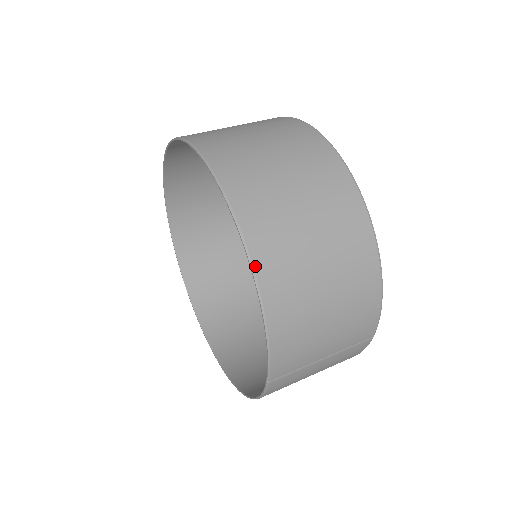
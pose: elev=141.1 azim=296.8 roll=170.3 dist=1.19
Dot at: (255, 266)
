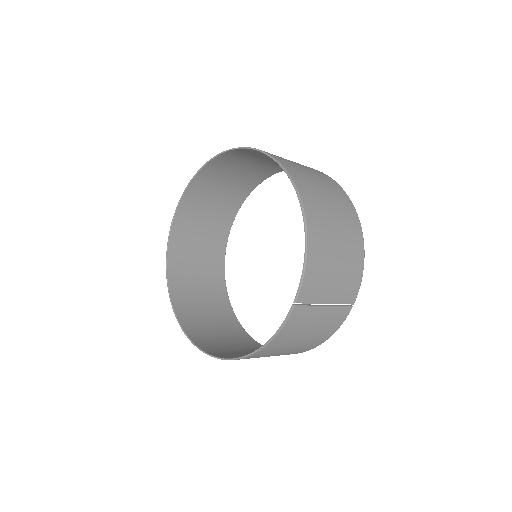
Dot at: (303, 203)
